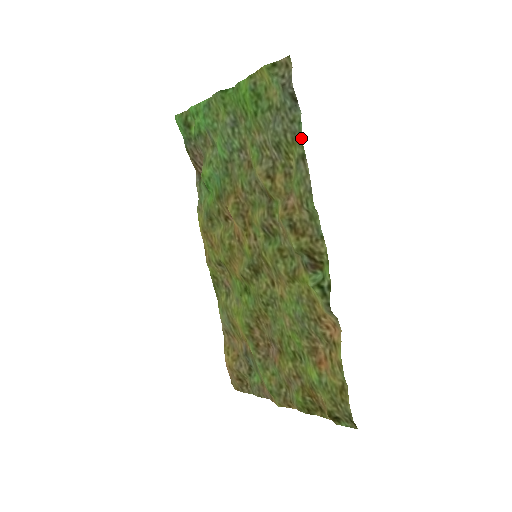
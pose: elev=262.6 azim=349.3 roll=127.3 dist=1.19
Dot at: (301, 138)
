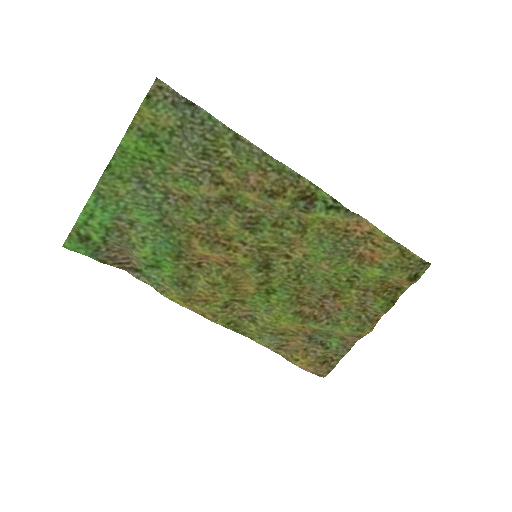
Dot at: (223, 126)
